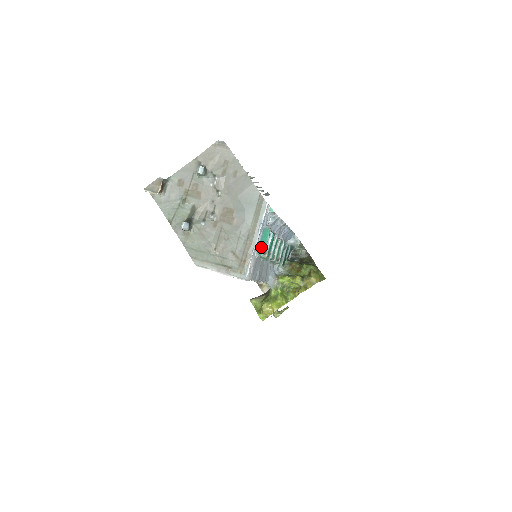
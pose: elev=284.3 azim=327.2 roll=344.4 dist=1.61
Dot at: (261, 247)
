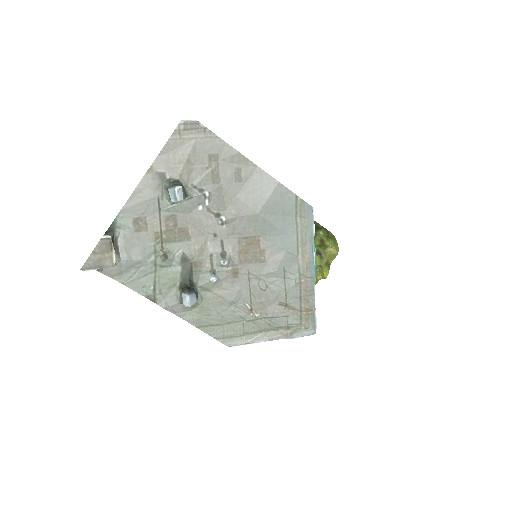
Dot at: occluded
